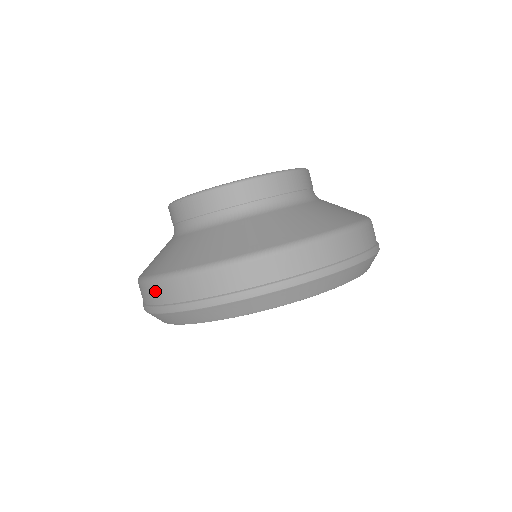
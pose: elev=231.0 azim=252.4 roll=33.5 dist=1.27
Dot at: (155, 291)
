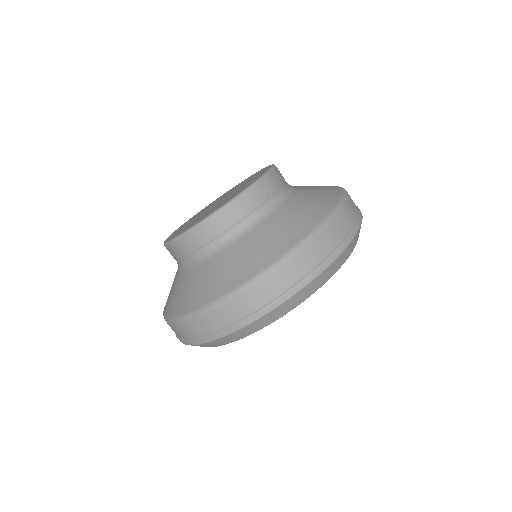
Dot at: (182, 329)
